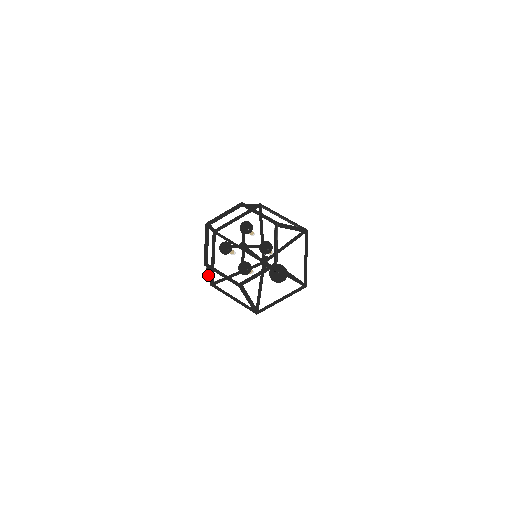
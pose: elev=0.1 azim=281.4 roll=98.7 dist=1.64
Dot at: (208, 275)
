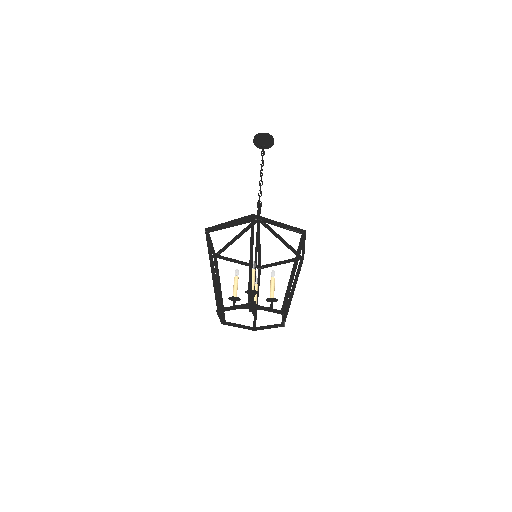
Dot at: (218, 291)
